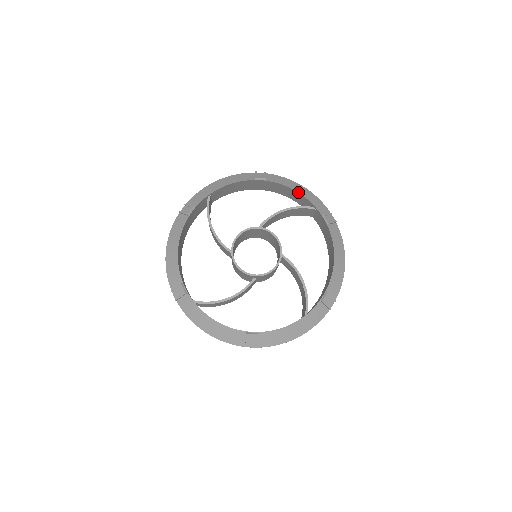
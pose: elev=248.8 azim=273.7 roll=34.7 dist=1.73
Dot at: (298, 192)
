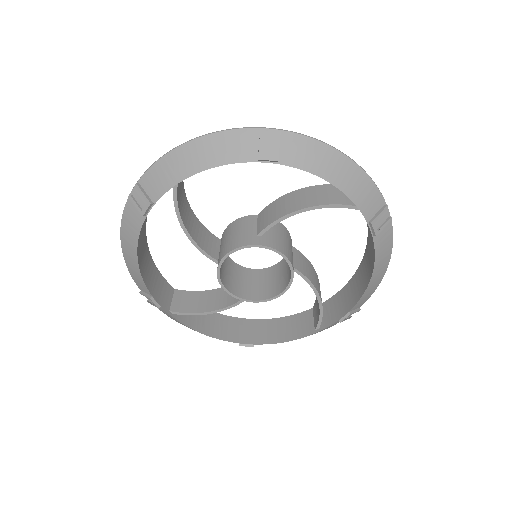
Dot at: (335, 185)
